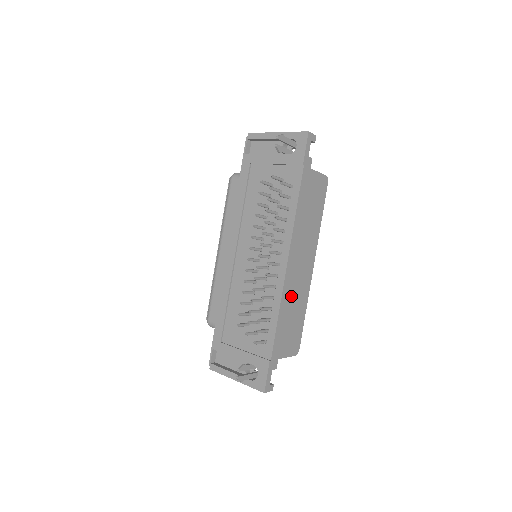
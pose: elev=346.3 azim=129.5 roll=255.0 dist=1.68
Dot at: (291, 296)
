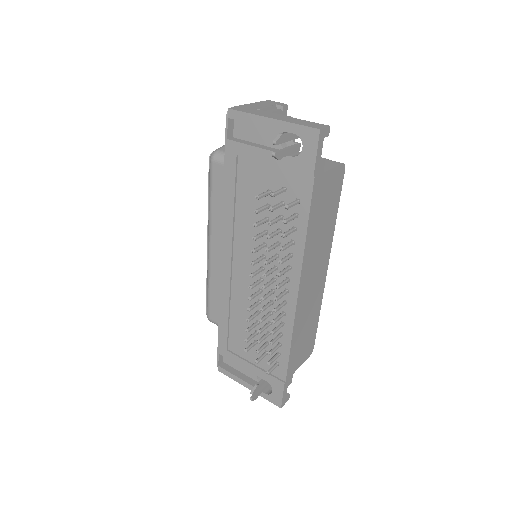
Dot at: (304, 316)
